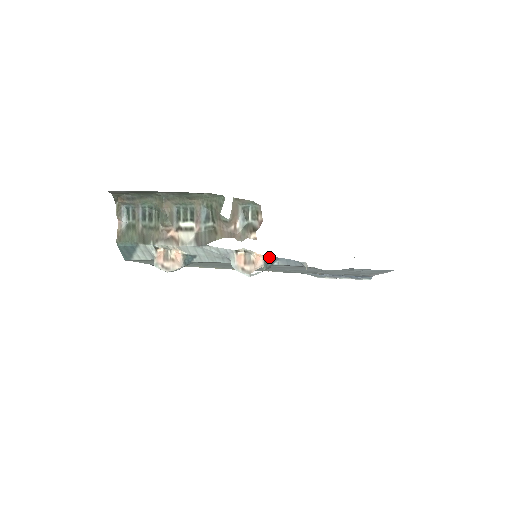
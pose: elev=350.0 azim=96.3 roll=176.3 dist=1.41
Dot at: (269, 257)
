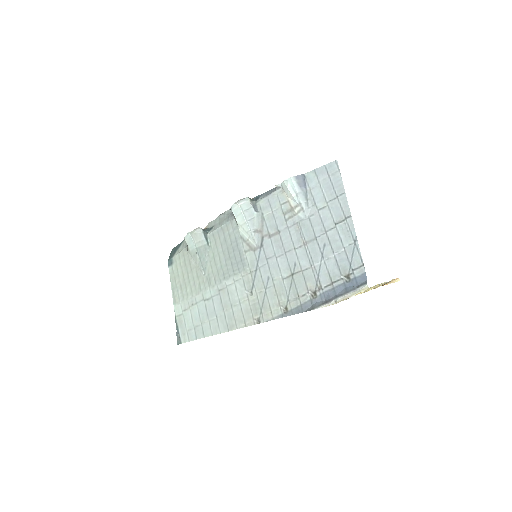
Dot at: (256, 197)
